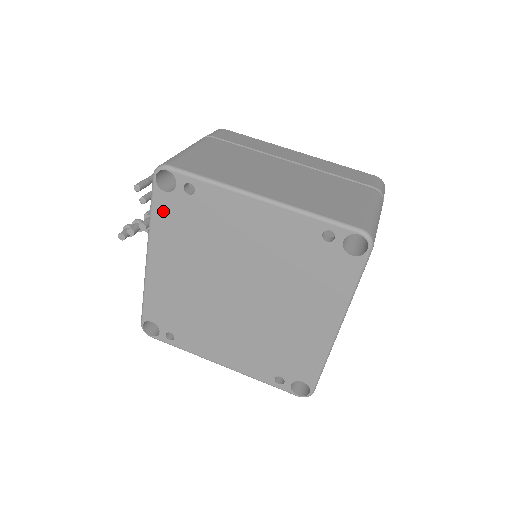
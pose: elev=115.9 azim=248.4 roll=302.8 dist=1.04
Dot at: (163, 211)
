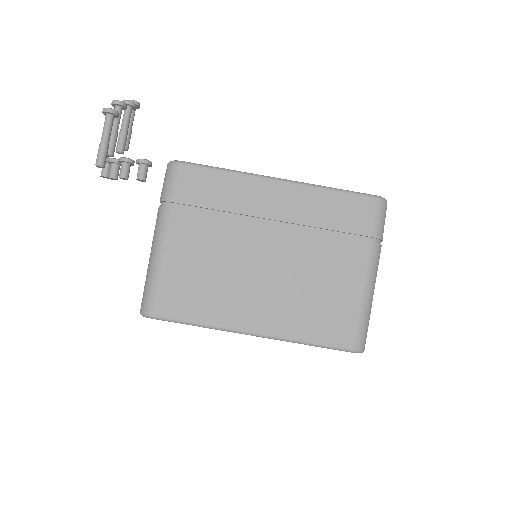
Dot at: occluded
